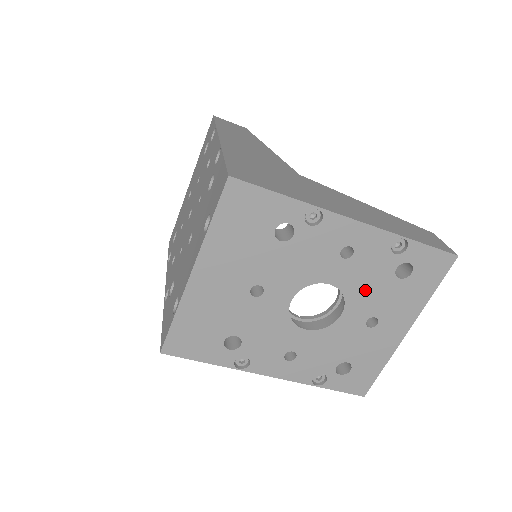
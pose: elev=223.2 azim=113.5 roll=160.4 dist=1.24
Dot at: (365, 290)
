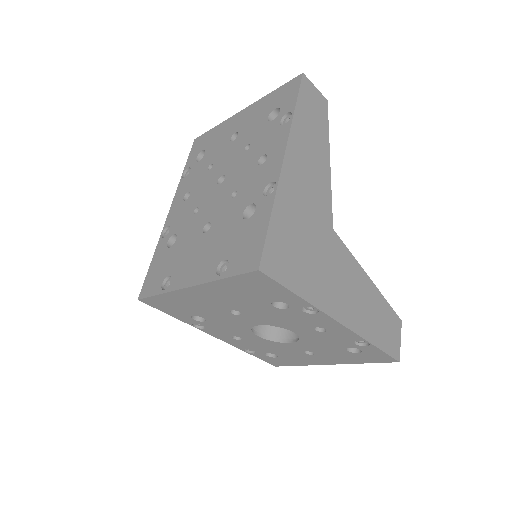
Dot at: (318, 344)
